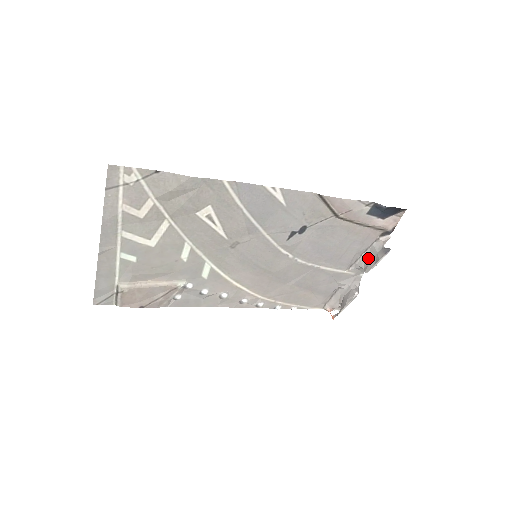
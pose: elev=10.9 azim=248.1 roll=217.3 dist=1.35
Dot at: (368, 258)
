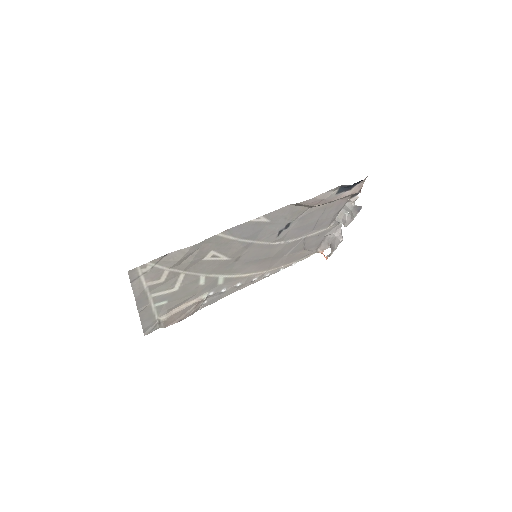
Dot at: (344, 215)
